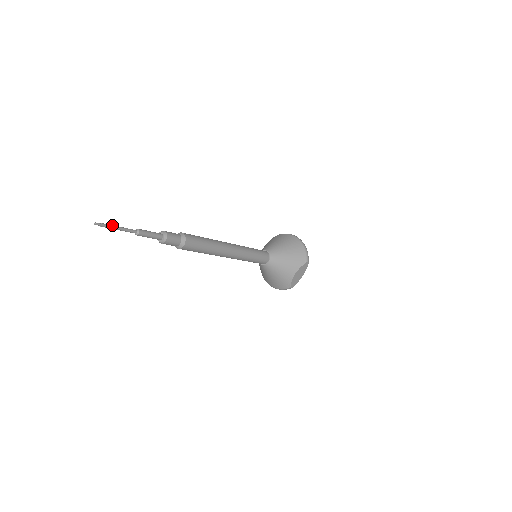
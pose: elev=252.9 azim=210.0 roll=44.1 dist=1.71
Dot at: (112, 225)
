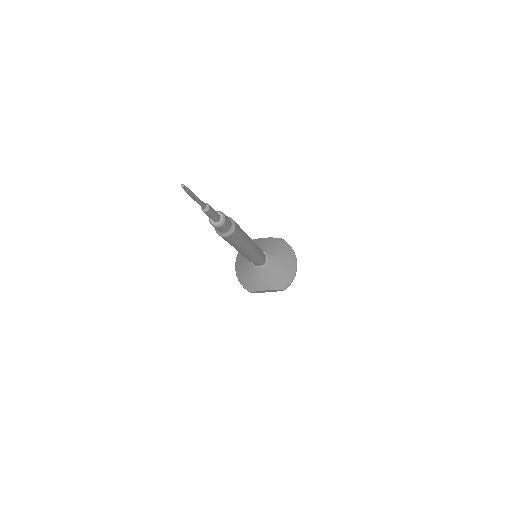
Dot at: (194, 194)
